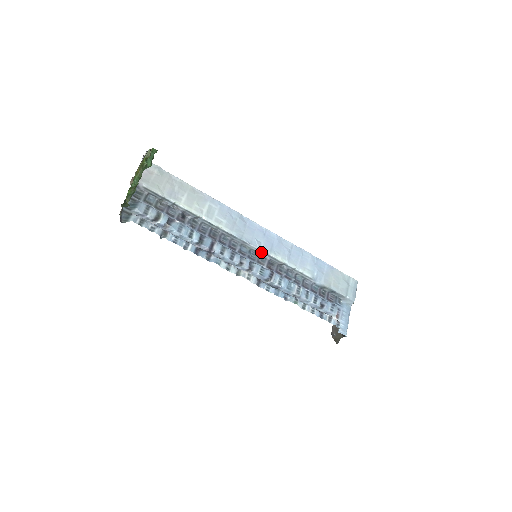
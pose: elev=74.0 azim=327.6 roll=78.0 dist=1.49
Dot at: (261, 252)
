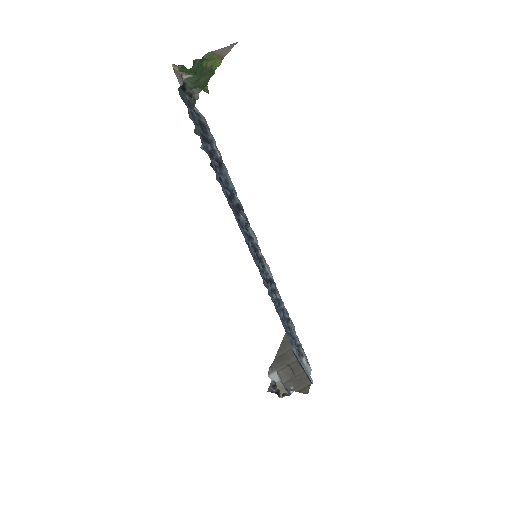
Dot at: occluded
